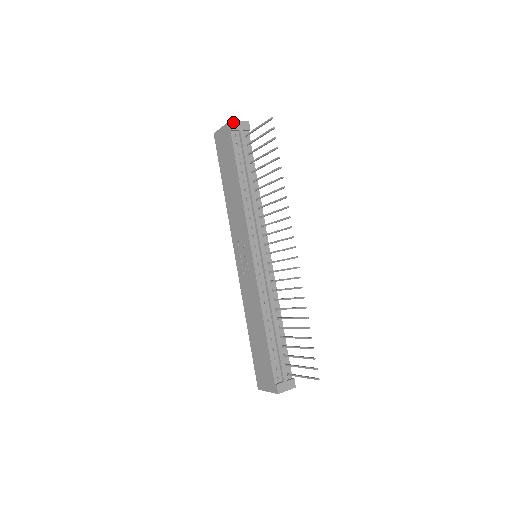
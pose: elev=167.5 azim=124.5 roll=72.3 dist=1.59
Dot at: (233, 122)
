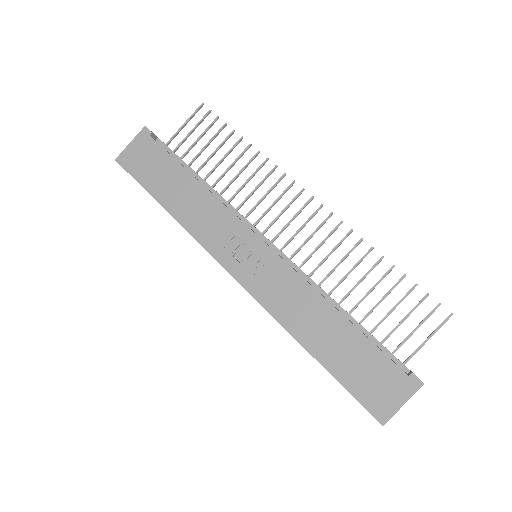
Dot at: (148, 129)
